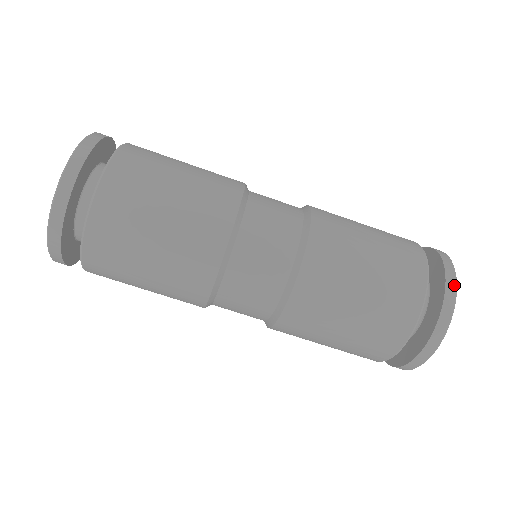
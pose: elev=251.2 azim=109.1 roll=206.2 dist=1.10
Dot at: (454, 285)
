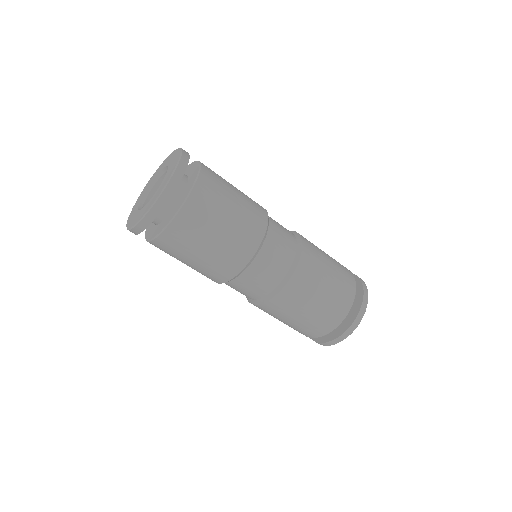
Dot at: (336, 343)
